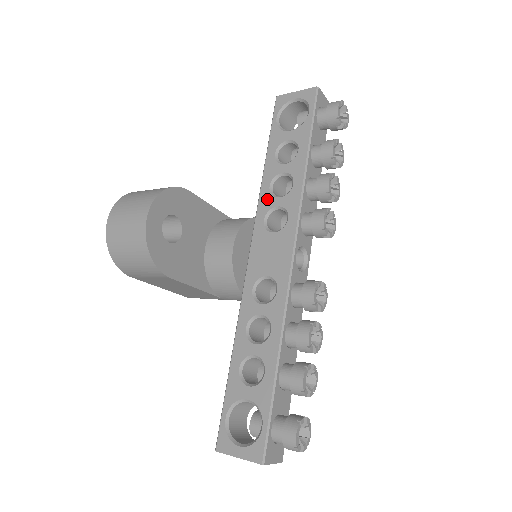
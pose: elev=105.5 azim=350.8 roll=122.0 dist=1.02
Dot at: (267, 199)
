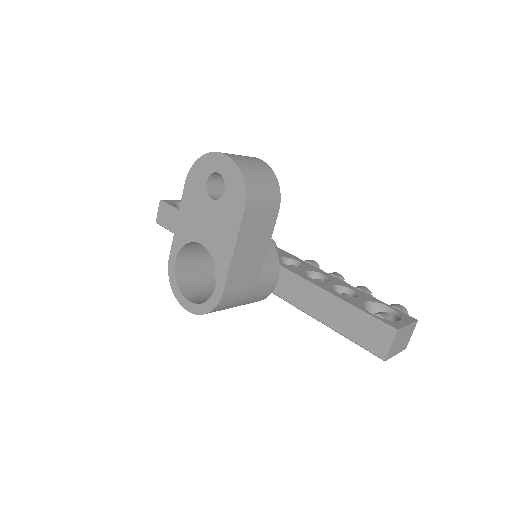
Dot at: occluded
